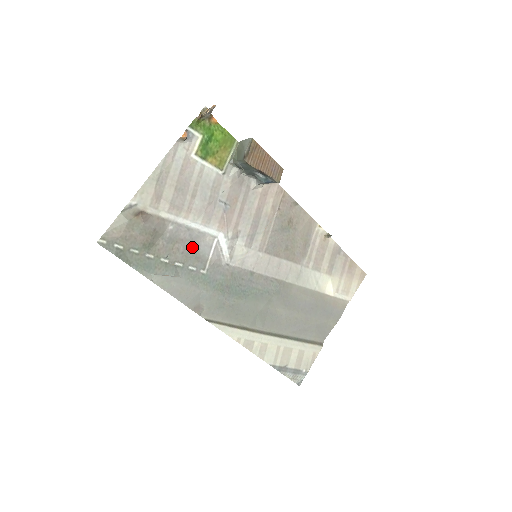
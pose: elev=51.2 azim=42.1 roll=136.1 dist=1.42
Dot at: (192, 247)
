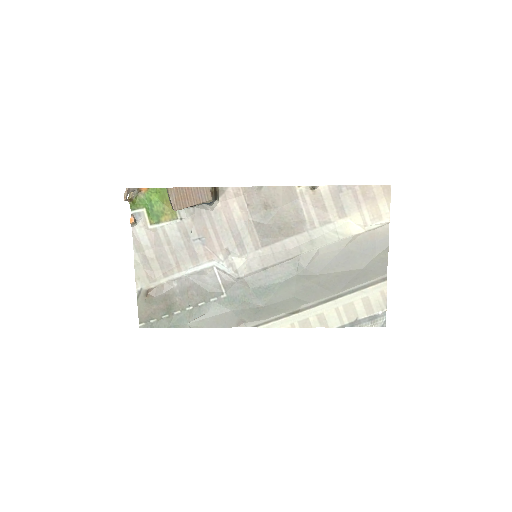
Dot at: (201, 286)
